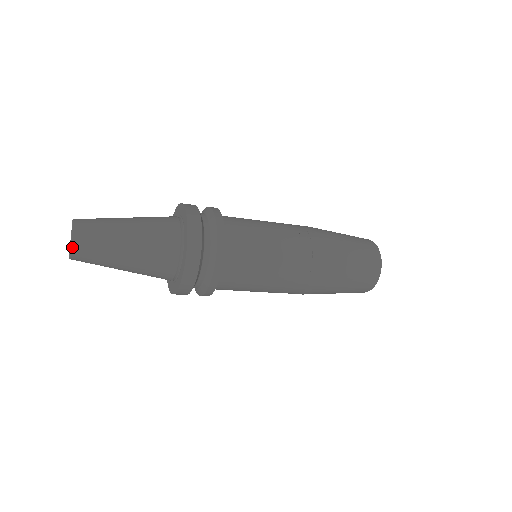
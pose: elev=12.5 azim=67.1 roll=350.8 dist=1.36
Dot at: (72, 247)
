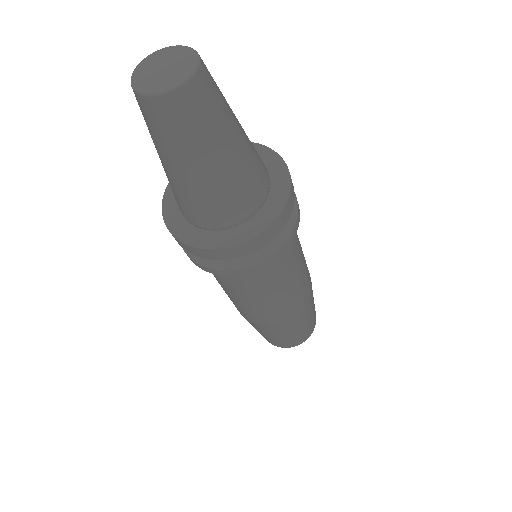
Dot at: (201, 61)
